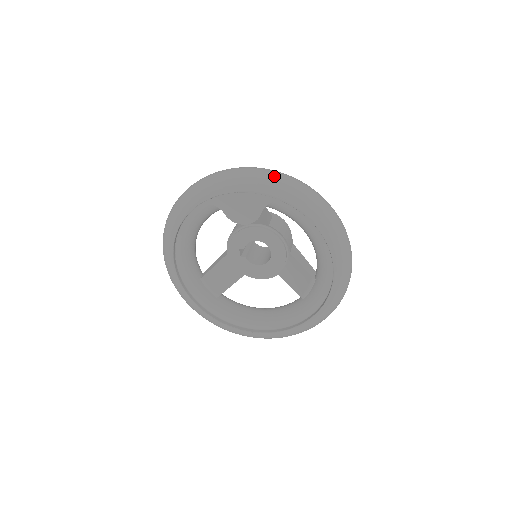
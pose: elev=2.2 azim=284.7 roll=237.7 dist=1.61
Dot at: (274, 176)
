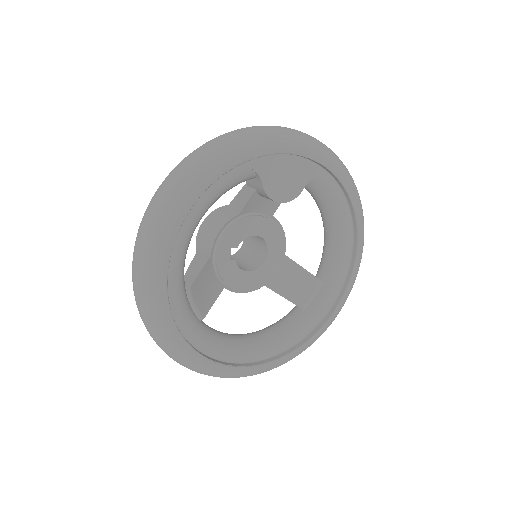
Dot at: (323, 144)
